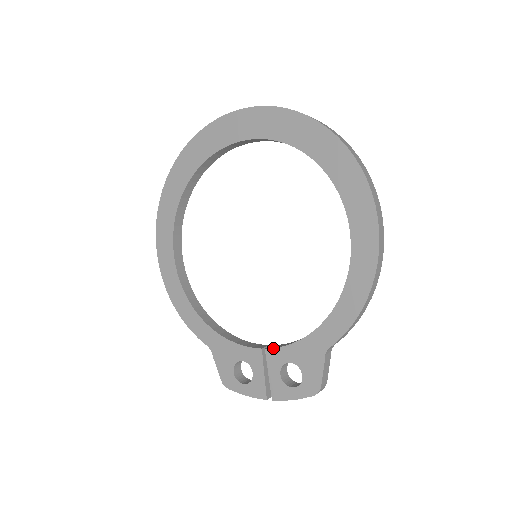
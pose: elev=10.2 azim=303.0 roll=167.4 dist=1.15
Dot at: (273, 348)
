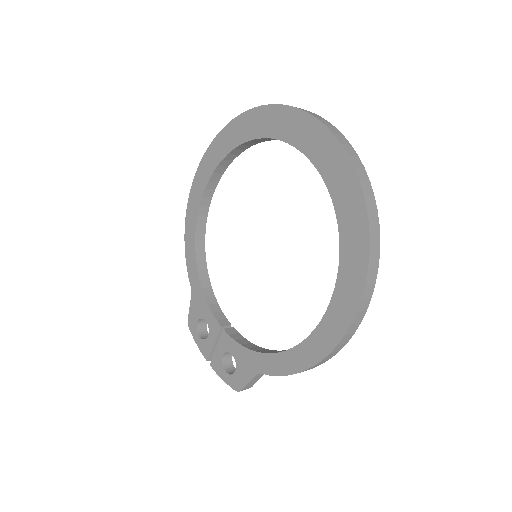
Dot at: (228, 334)
